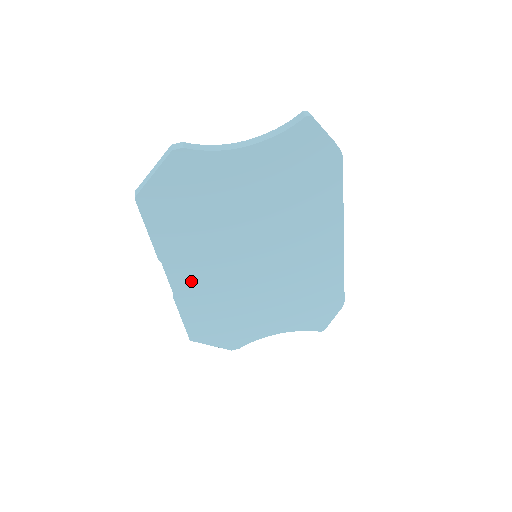
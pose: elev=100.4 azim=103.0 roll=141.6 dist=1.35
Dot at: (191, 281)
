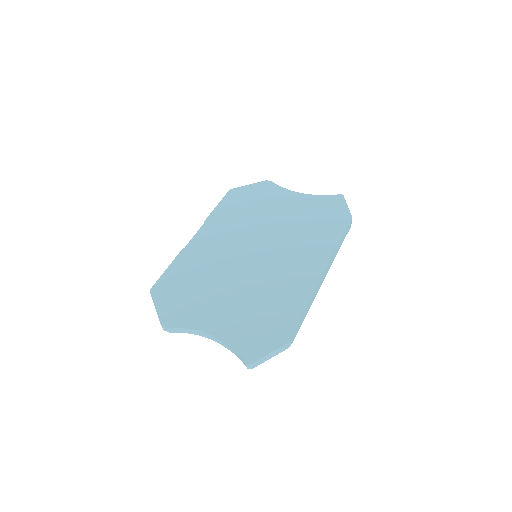
Dot at: (204, 244)
